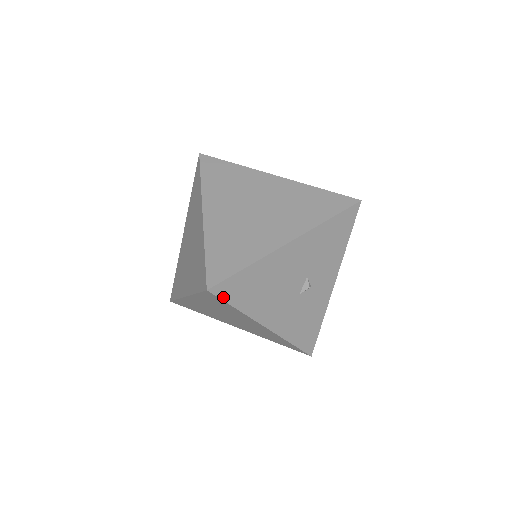
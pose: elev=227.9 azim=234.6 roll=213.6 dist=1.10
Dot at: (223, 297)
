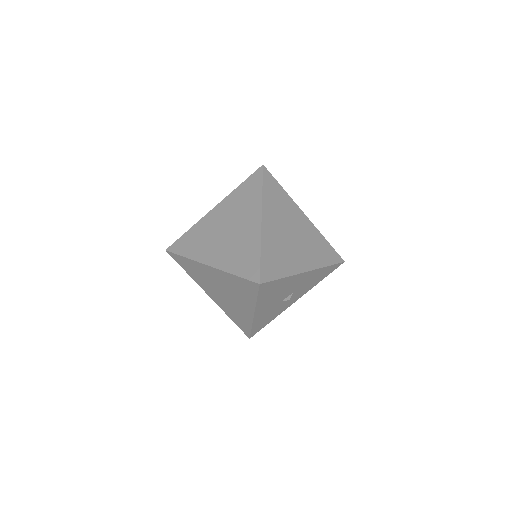
Dot at: (260, 290)
